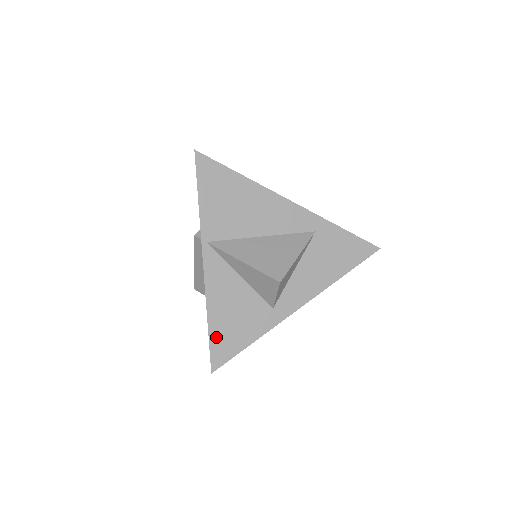
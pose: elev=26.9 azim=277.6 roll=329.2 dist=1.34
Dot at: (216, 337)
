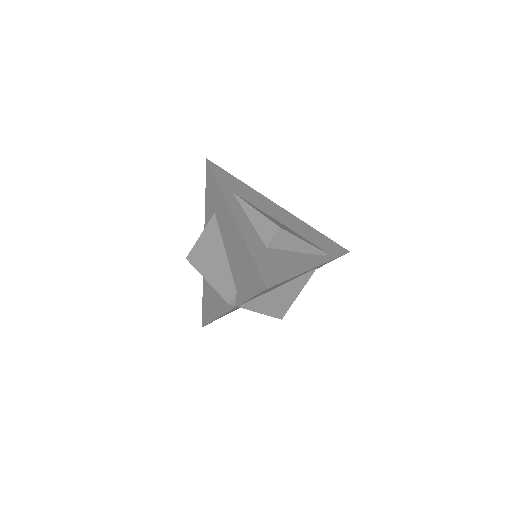
Dot at: (214, 320)
